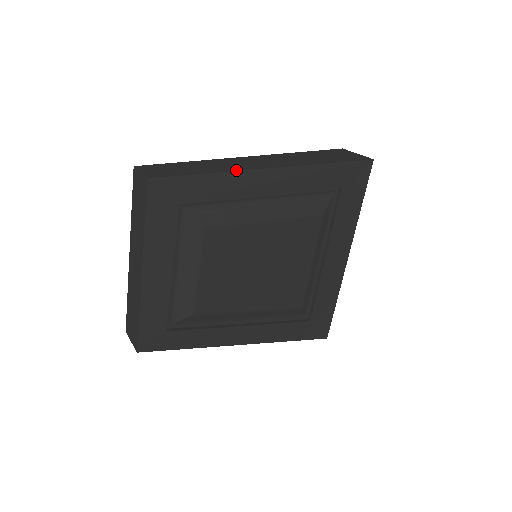
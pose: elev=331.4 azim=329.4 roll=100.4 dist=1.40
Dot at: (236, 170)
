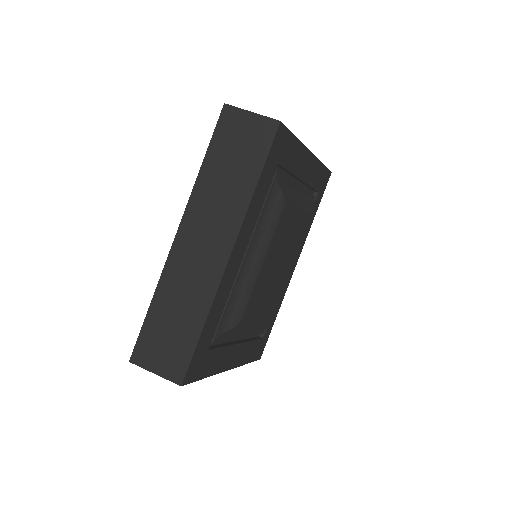
Dot at: (304, 145)
